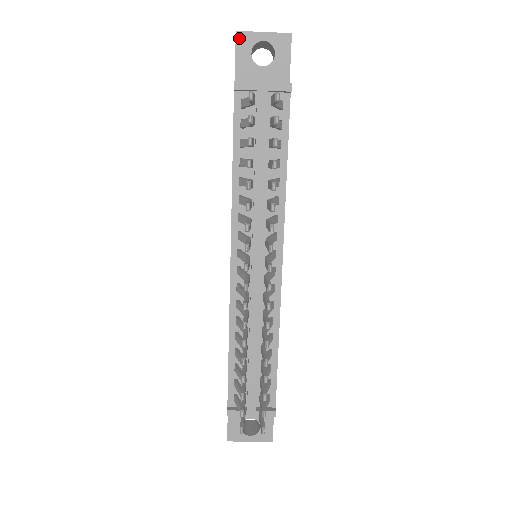
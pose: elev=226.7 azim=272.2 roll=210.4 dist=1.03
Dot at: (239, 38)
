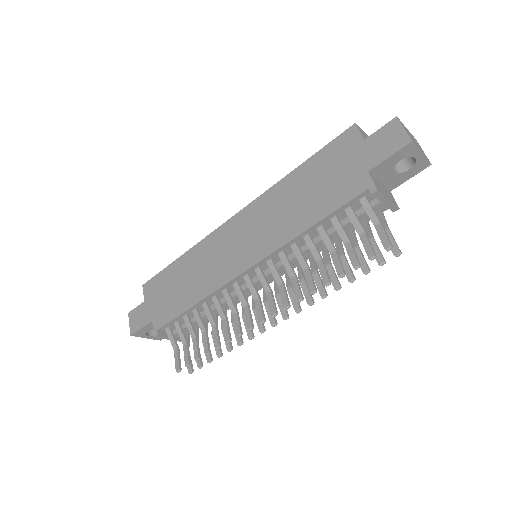
Dot at: (407, 147)
